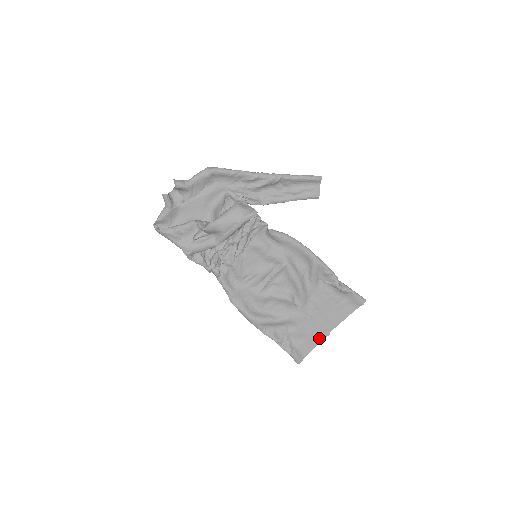
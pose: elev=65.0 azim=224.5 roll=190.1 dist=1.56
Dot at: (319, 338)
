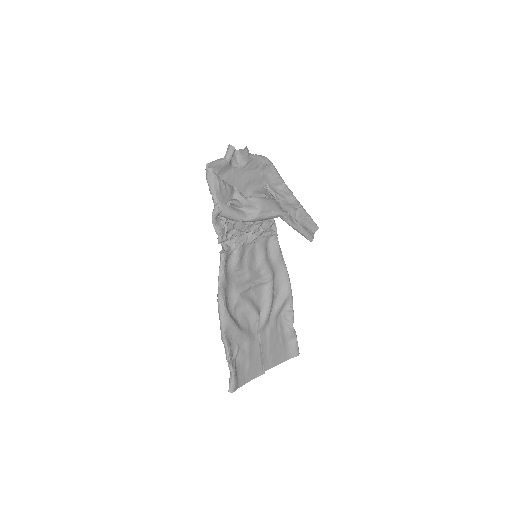
Dot at: (255, 373)
